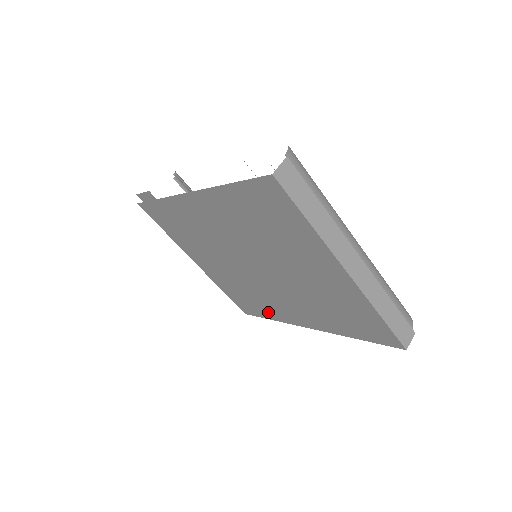
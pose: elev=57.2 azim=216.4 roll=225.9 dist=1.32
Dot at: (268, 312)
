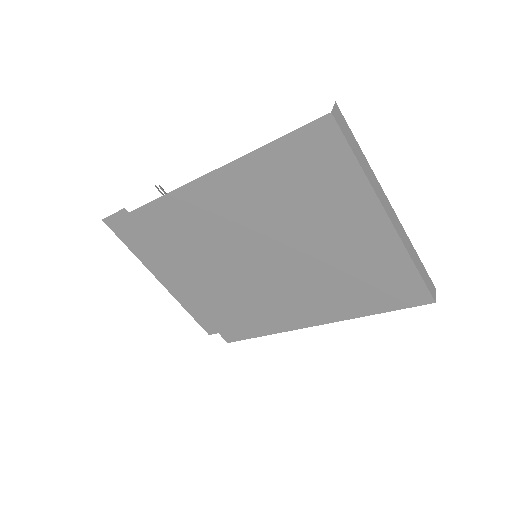
Dot at: (264, 325)
